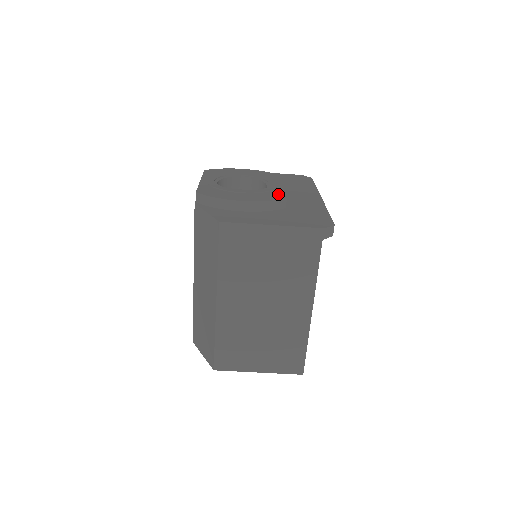
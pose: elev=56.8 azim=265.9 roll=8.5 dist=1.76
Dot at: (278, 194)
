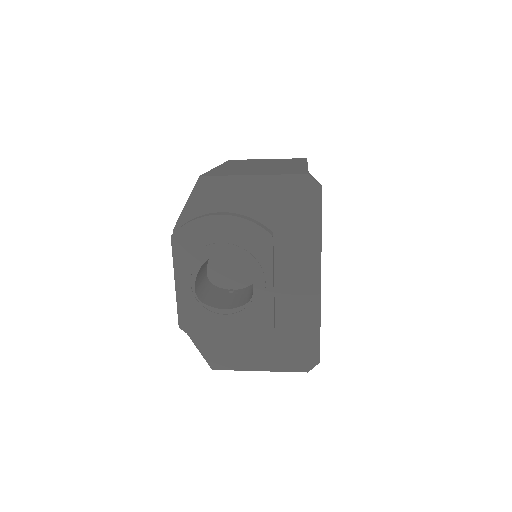
Dot at: (265, 319)
